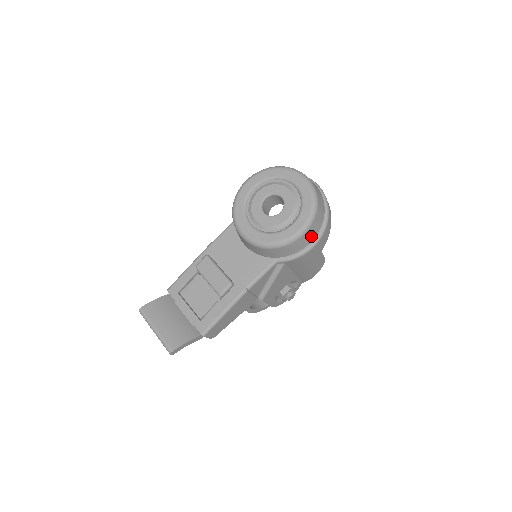
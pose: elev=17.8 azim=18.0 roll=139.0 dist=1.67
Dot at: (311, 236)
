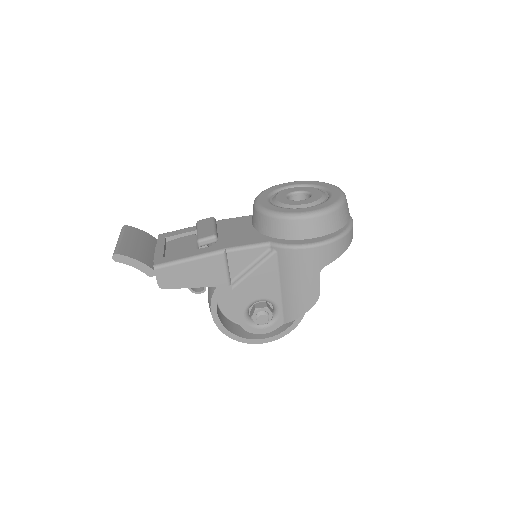
Dot at: (317, 230)
